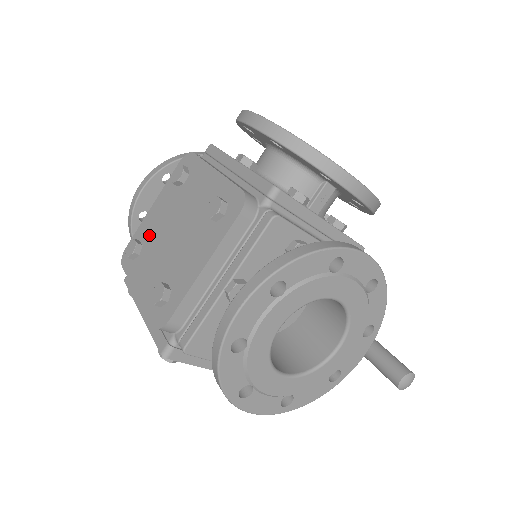
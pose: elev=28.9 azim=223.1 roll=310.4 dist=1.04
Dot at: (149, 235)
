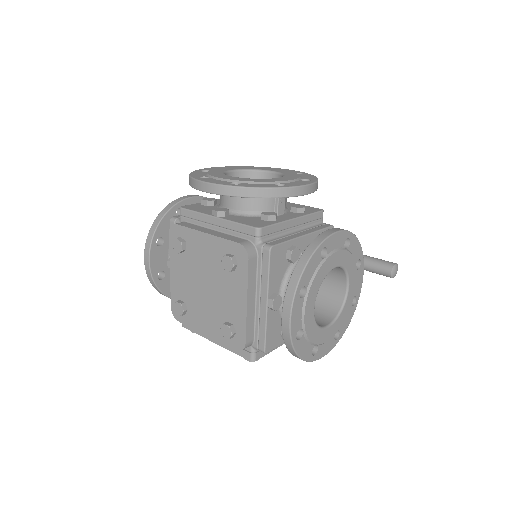
Dot at: (185, 294)
